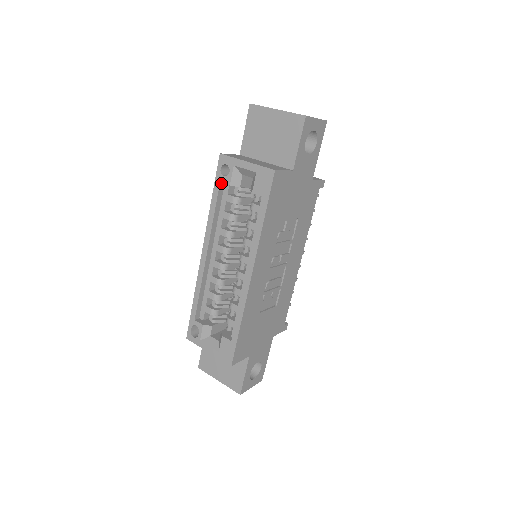
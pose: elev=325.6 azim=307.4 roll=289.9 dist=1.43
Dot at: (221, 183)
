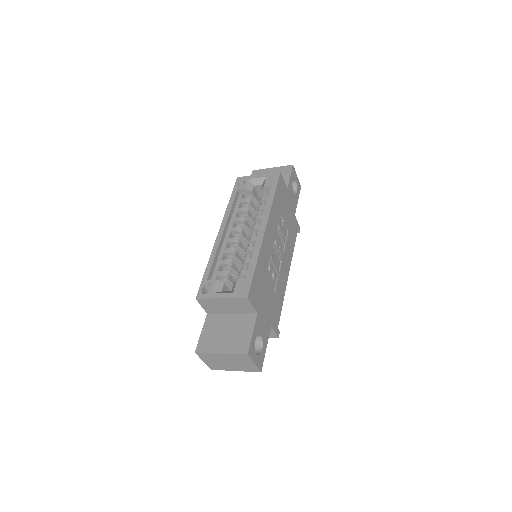
Dot at: (237, 192)
